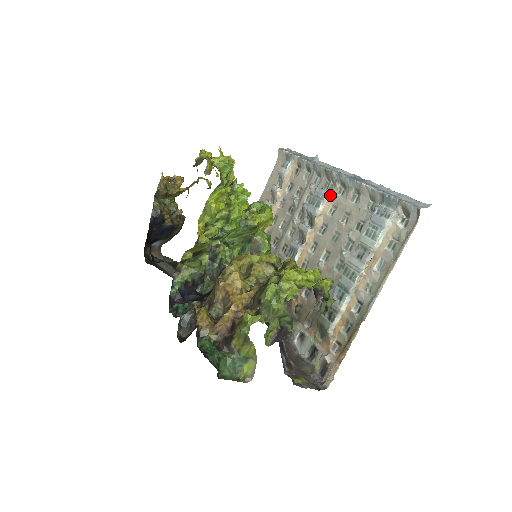
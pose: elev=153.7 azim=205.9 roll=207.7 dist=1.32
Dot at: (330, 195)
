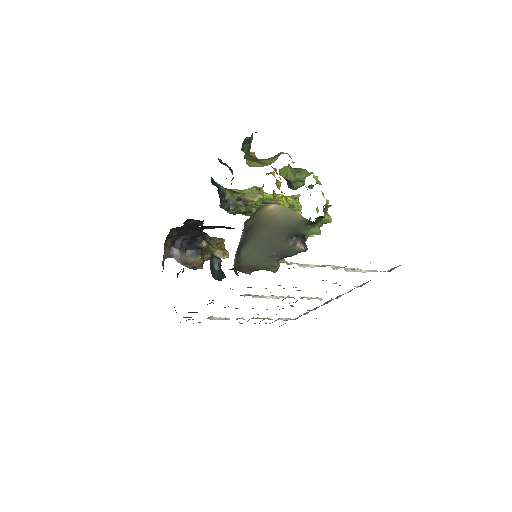
Dot at: occluded
